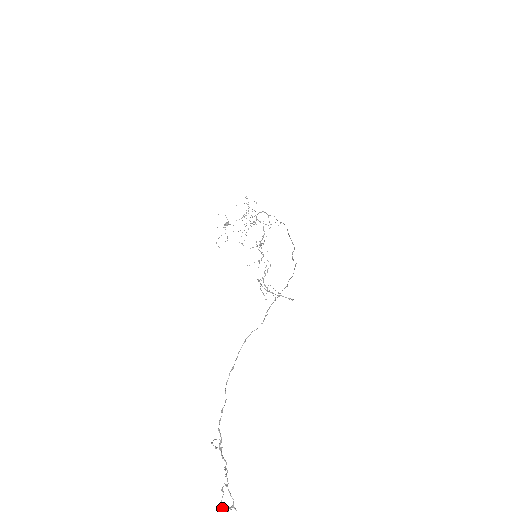
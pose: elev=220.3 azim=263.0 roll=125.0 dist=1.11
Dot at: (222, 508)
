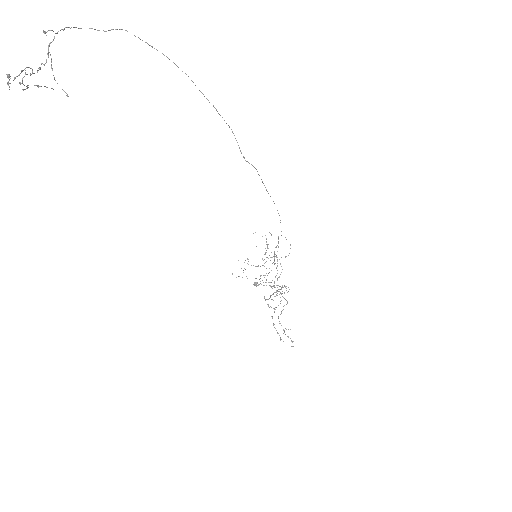
Dot at: (27, 86)
